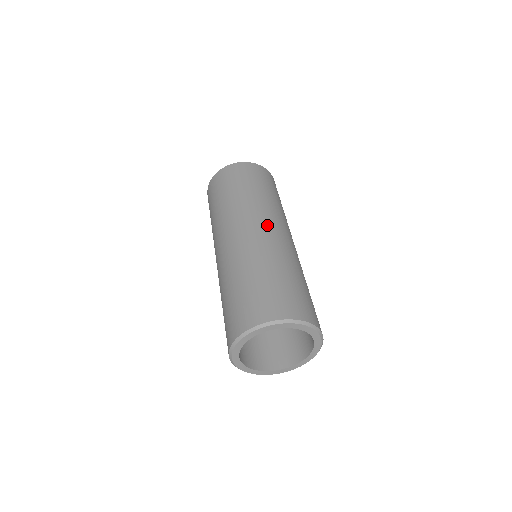
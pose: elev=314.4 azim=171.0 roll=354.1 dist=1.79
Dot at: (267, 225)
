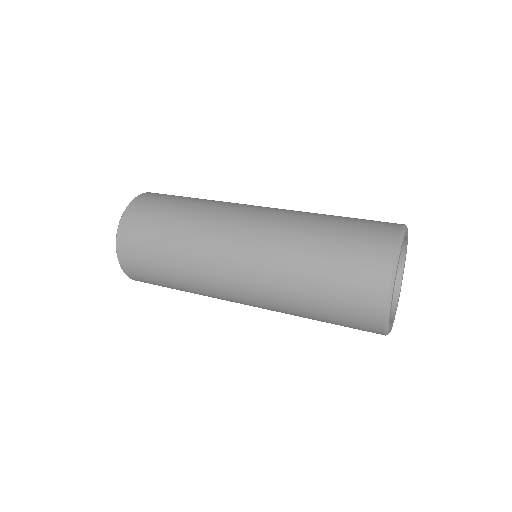
Dot at: occluded
